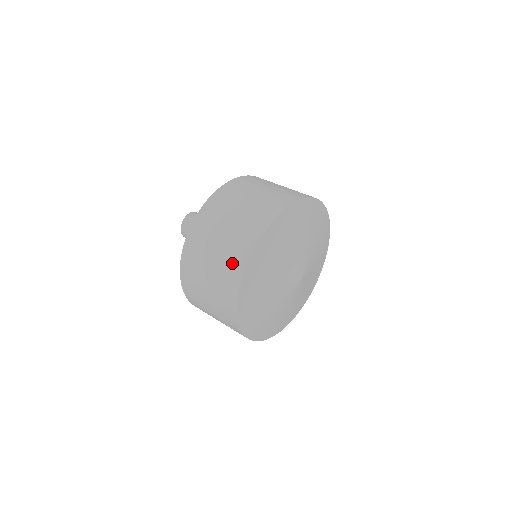
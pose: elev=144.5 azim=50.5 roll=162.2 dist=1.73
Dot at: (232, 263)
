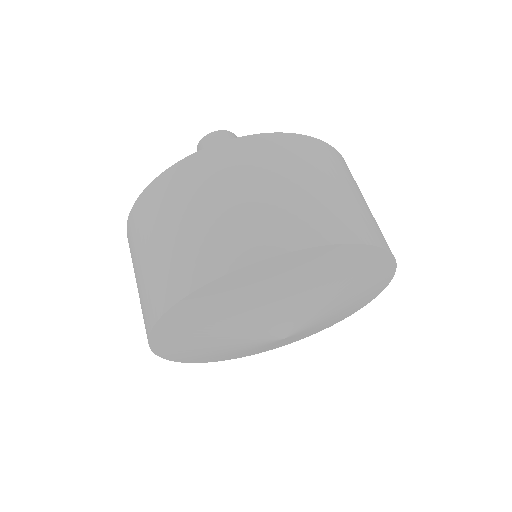
Dot at: (180, 269)
